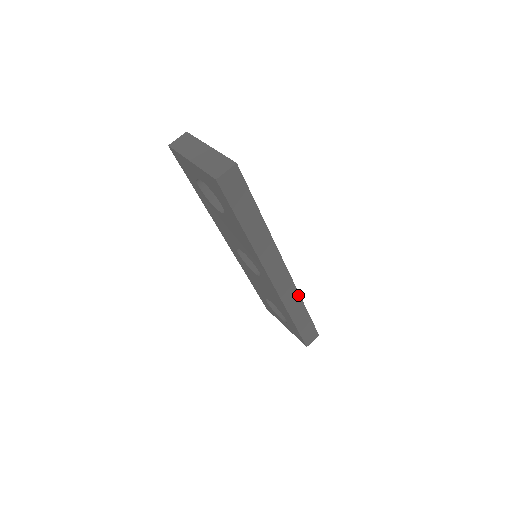
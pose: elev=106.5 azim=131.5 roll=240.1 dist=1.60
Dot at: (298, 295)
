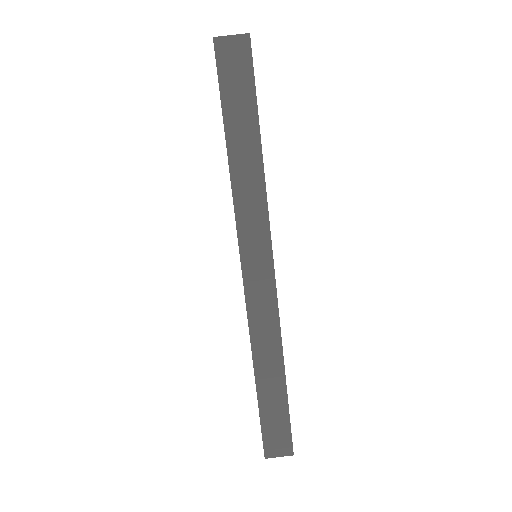
Dot at: (279, 336)
